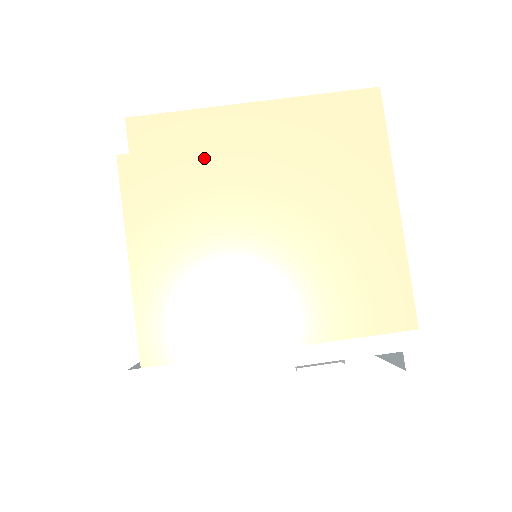
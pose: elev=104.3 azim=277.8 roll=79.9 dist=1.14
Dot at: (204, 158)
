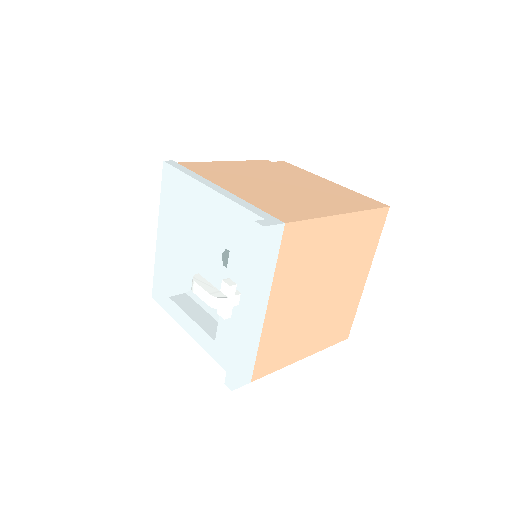
Dot at: (292, 173)
